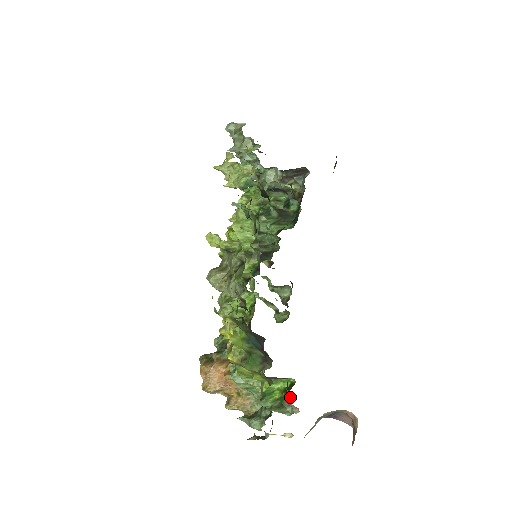
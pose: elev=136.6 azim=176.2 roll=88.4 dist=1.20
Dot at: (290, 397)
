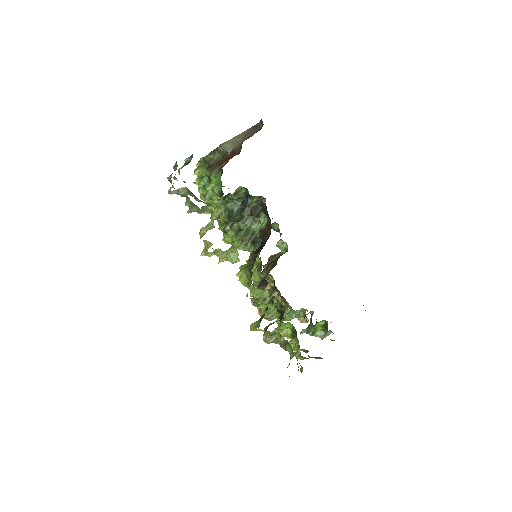
Dot at: occluded
